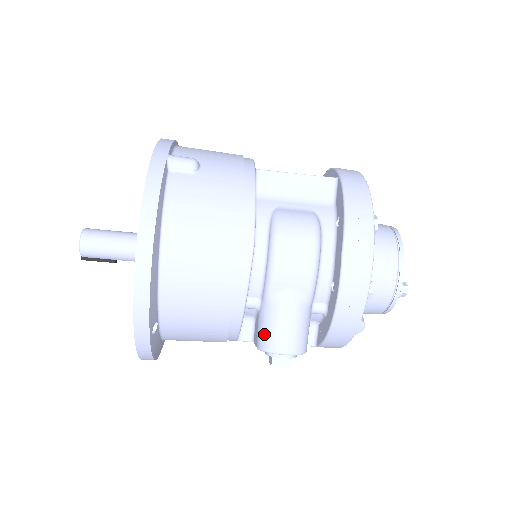
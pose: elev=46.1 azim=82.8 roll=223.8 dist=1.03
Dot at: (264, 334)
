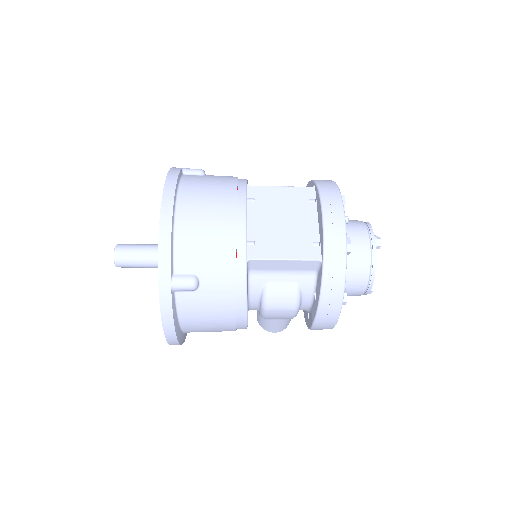
Dot at: (260, 323)
